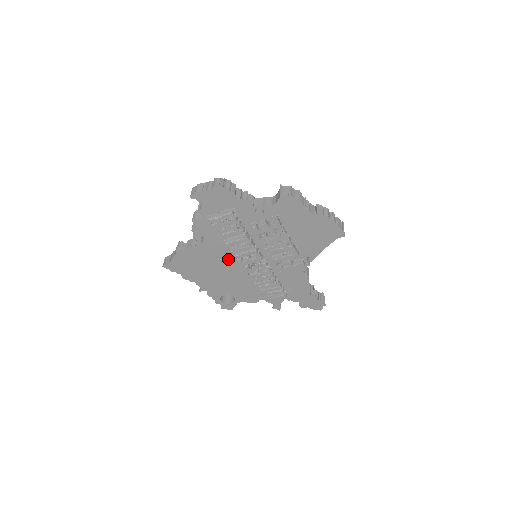
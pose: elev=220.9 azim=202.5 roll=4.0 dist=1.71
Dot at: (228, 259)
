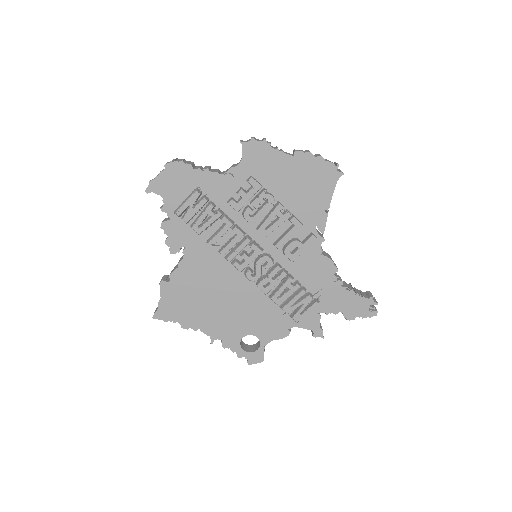
Dot at: (223, 272)
